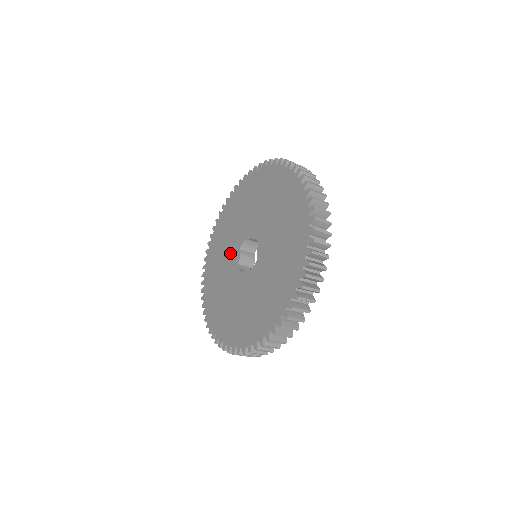
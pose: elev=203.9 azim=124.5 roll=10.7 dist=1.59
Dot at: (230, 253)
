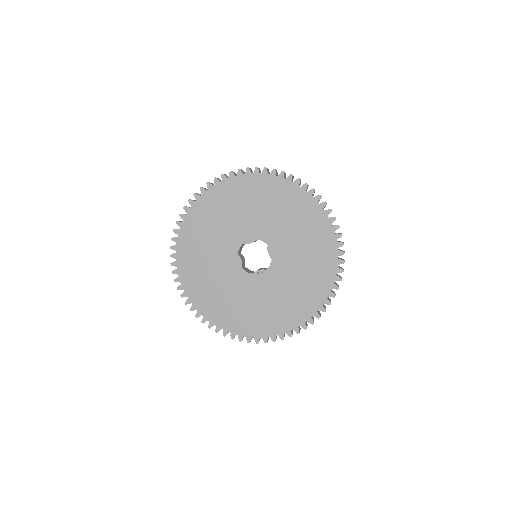
Dot at: (223, 260)
